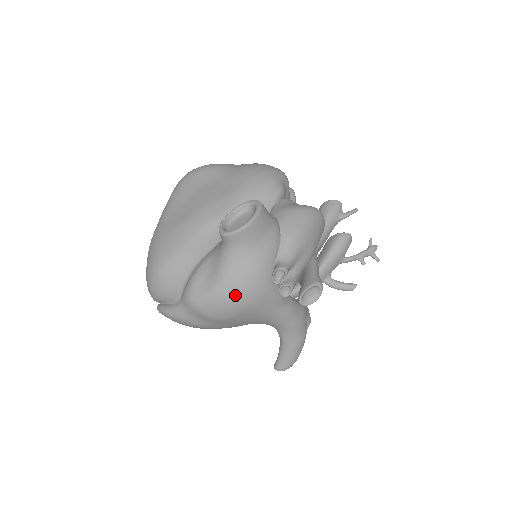
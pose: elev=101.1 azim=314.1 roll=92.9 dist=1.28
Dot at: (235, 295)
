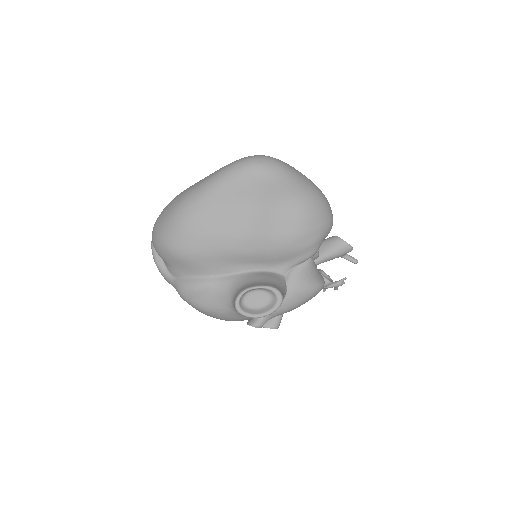
Dot at: occluded
